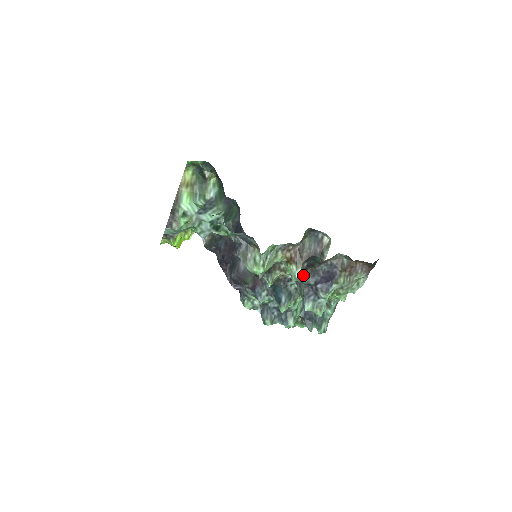
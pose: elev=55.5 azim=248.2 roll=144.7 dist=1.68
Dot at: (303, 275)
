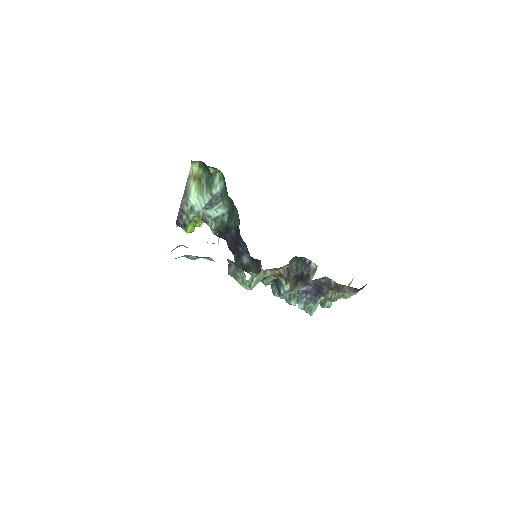
Dot at: (293, 287)
